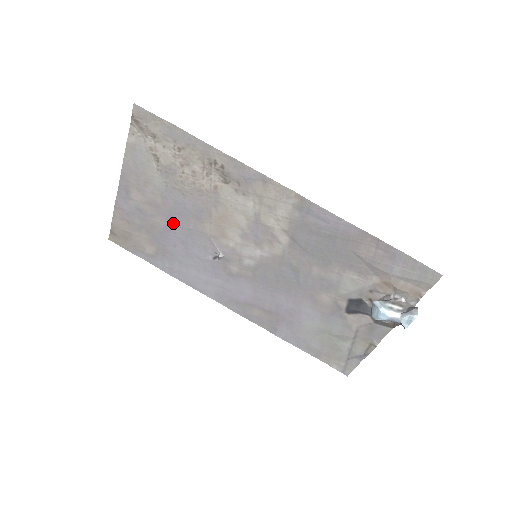
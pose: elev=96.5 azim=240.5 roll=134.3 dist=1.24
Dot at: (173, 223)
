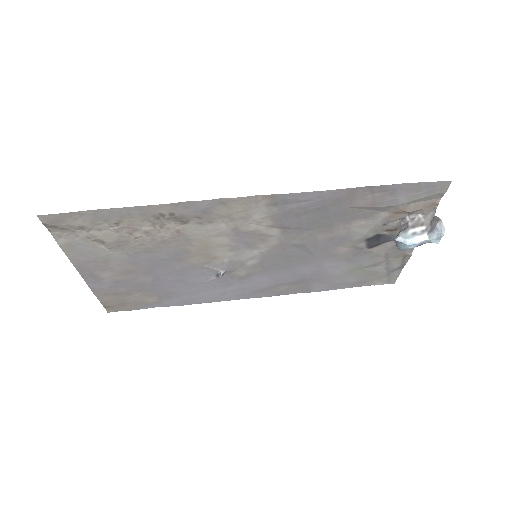
Dot at: (158, 274)
